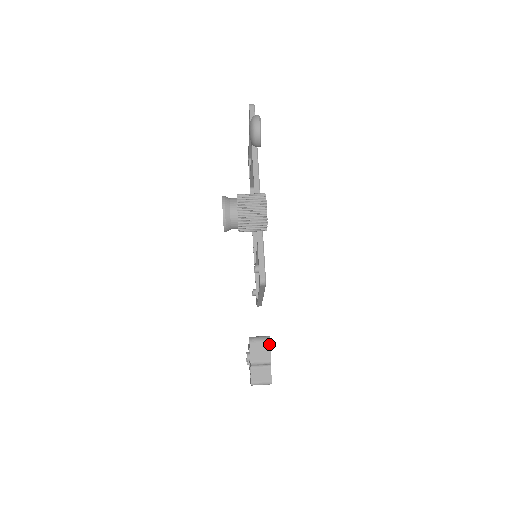
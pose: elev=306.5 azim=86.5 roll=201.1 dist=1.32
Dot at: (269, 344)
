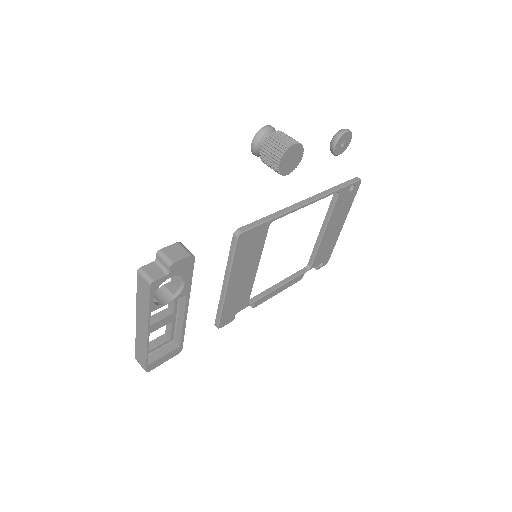
Dot at: (187, 256)
